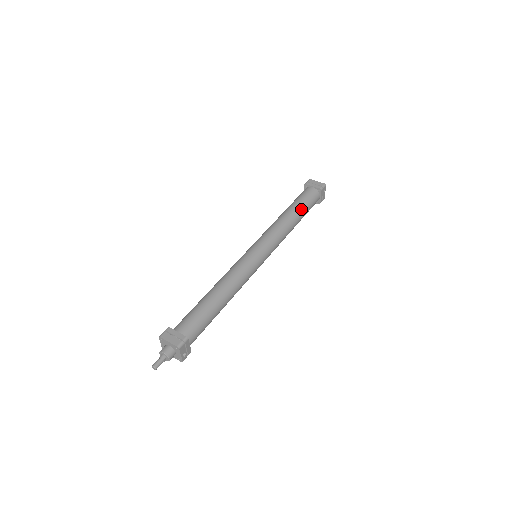
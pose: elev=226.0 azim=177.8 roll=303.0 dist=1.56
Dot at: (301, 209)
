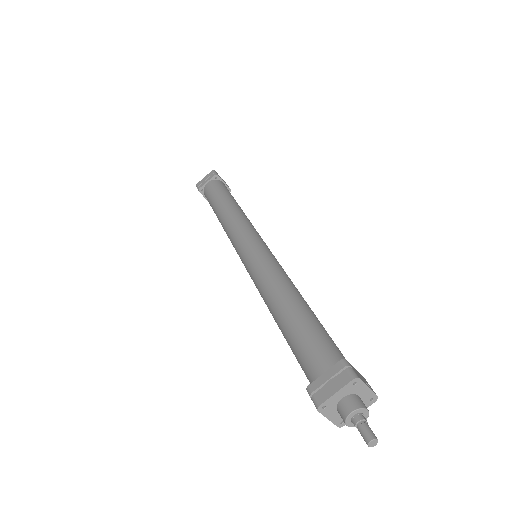
Dot at: (226, 197)
